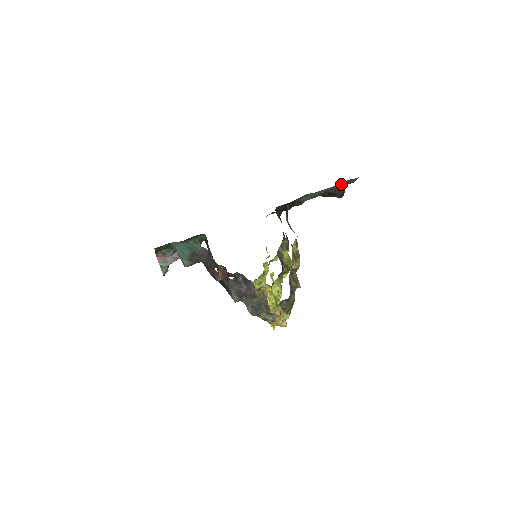
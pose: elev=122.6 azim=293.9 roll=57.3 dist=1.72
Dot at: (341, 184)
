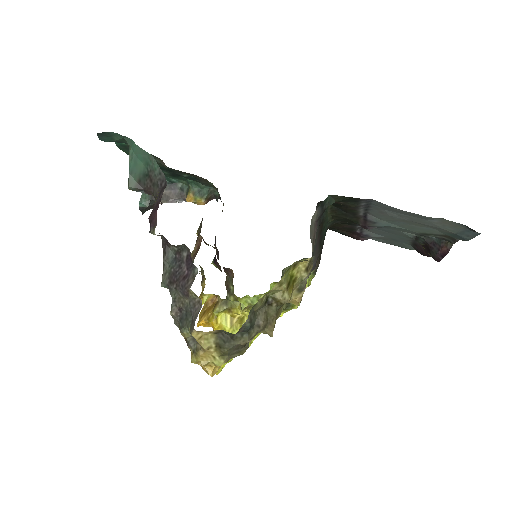
Dot at: (445, 228)
